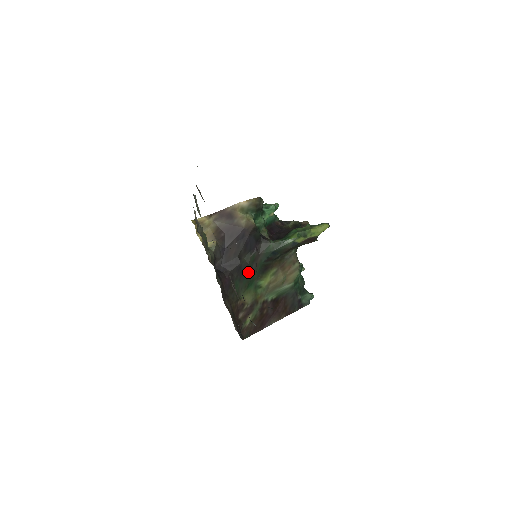
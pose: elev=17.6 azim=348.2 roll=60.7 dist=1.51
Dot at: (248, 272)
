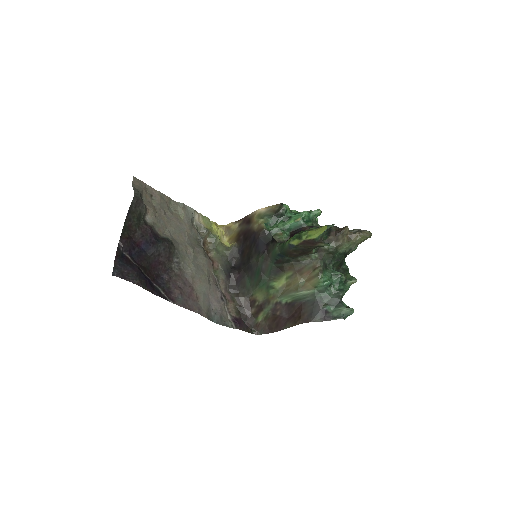
Dot at: (259, 272)
